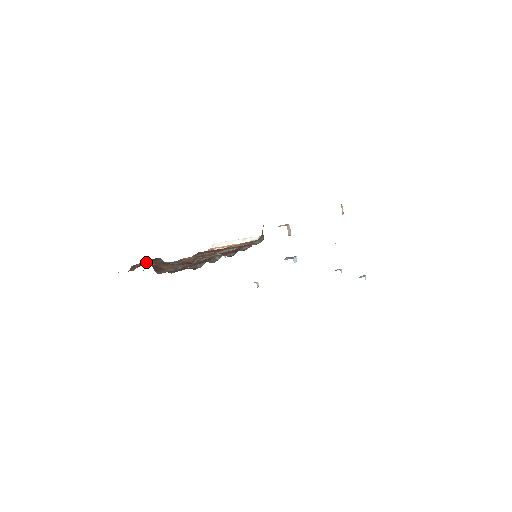
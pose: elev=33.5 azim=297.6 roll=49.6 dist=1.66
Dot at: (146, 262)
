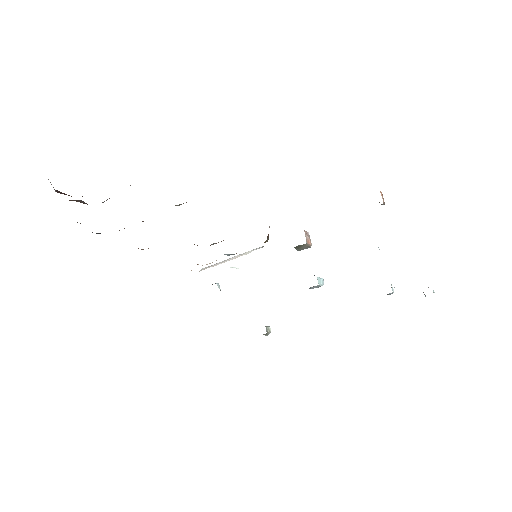
Dot at: occluded
